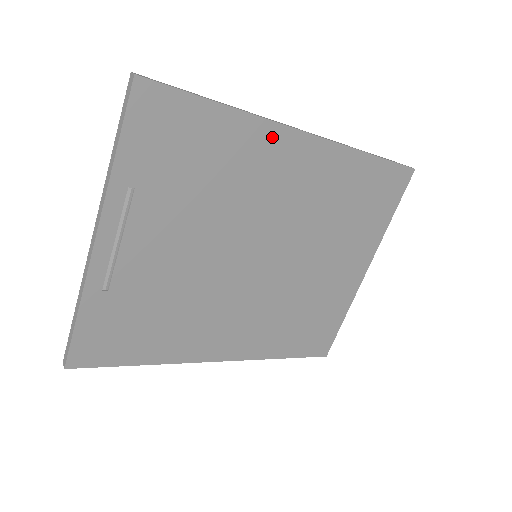
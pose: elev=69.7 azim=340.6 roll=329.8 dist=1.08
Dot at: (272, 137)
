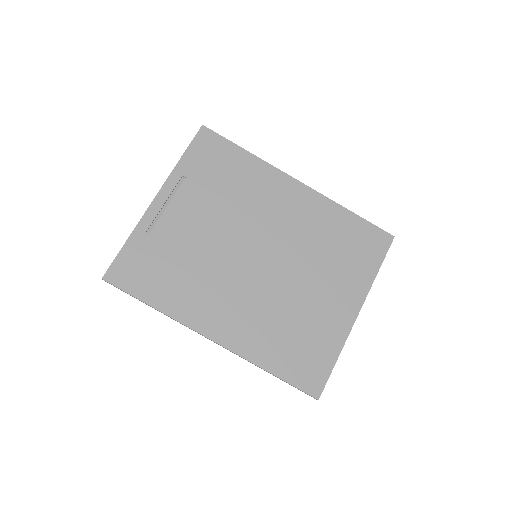
Dot at: (275, 177)
